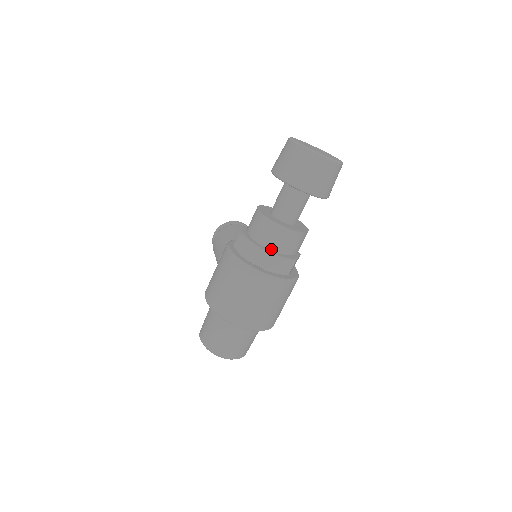
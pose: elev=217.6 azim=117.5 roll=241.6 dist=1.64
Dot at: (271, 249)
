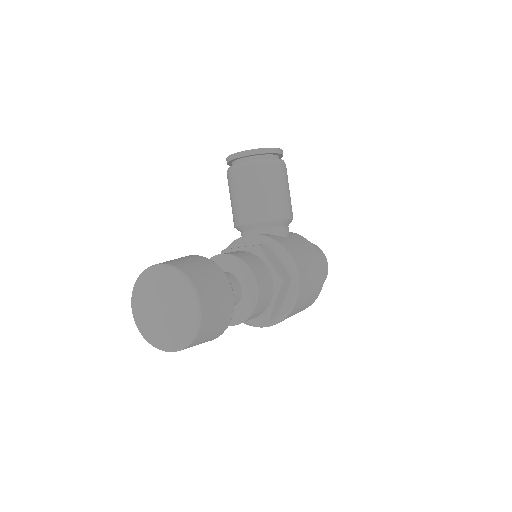
Dot at: occluded
